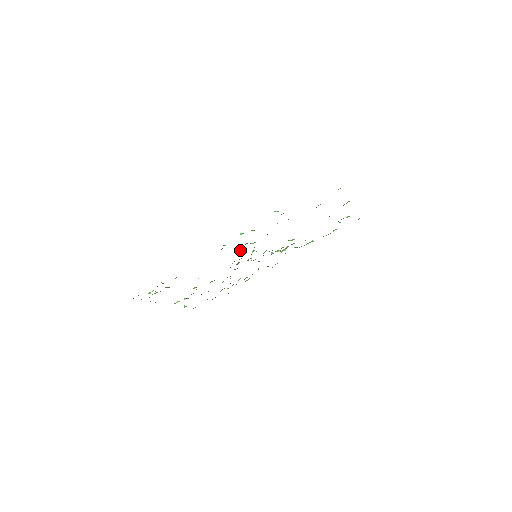
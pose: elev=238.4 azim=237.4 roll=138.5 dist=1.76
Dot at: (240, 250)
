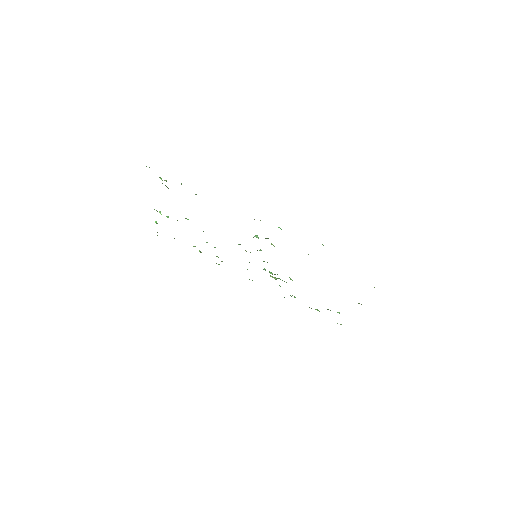
Dot at: (258, 237)
